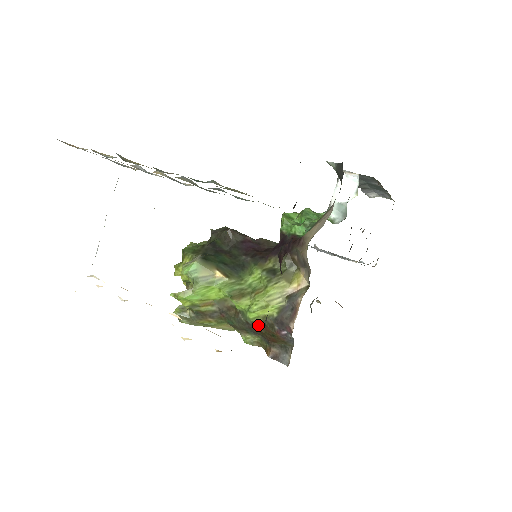
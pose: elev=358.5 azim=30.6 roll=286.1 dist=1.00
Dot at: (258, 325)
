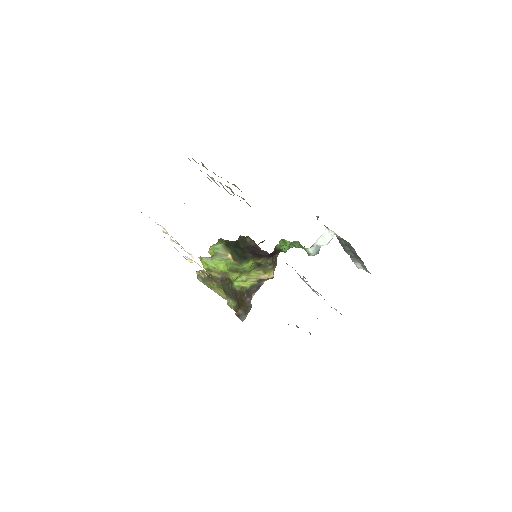
Dot at: (237, 292)
